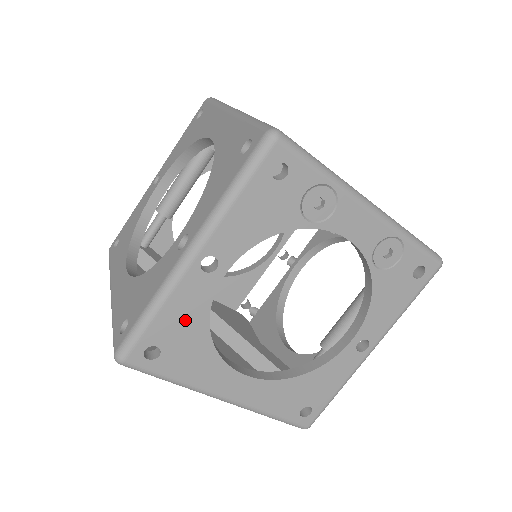
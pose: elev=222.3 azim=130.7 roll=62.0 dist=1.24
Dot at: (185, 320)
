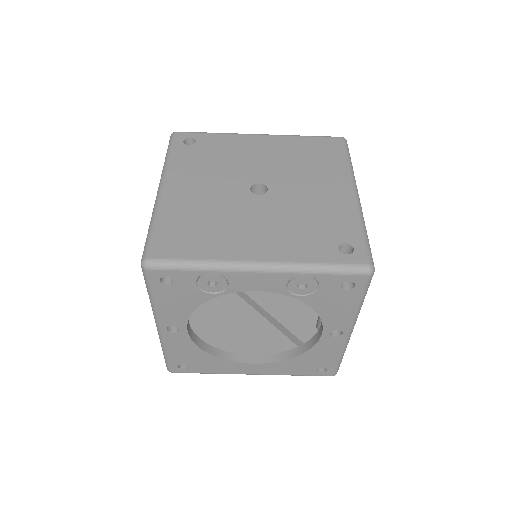
Dot at: (186, 352)
